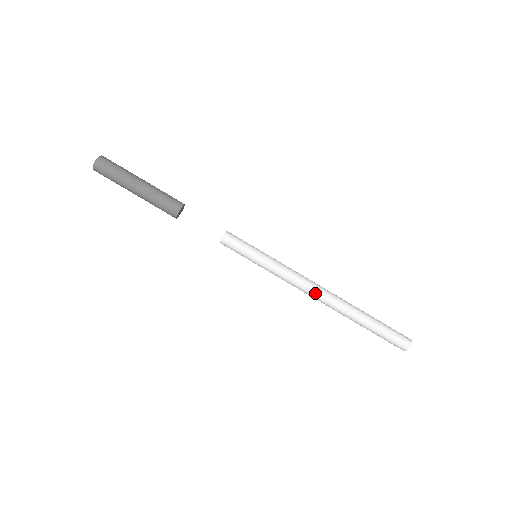
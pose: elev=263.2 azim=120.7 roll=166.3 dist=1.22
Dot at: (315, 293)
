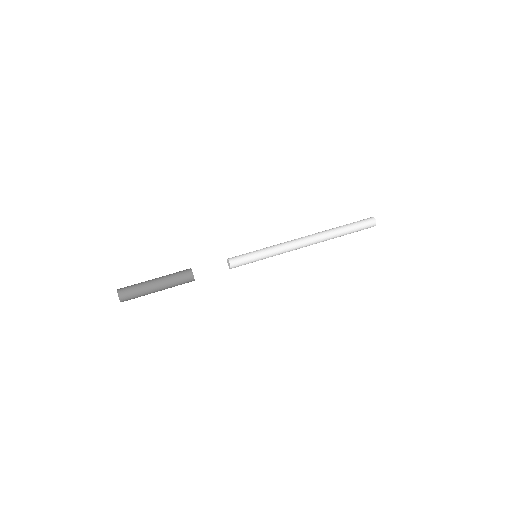
Dot at: (302, 237)
